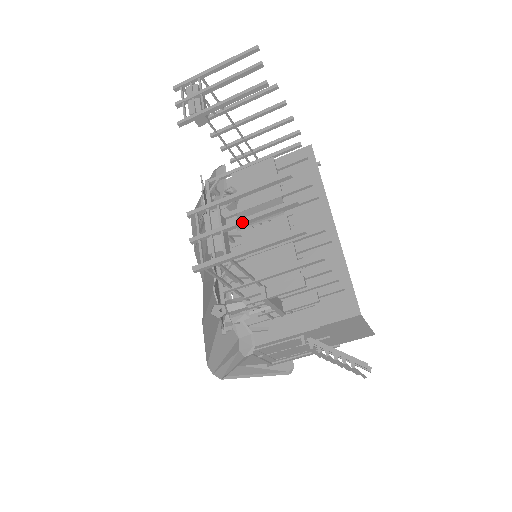
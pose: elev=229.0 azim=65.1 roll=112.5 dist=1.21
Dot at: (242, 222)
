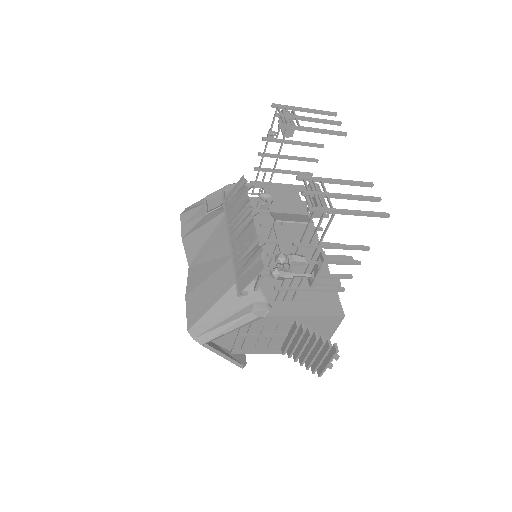
Dot at: (344, 195)
